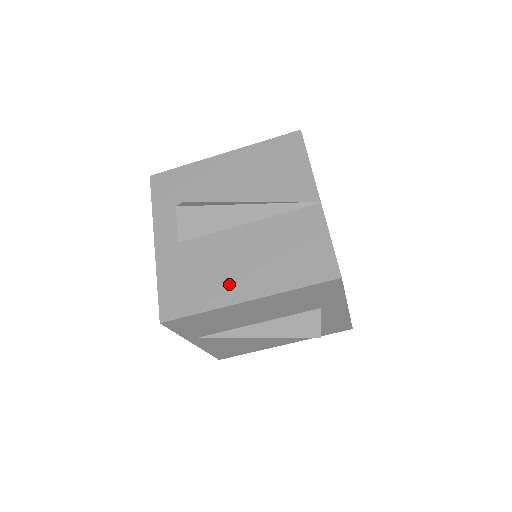
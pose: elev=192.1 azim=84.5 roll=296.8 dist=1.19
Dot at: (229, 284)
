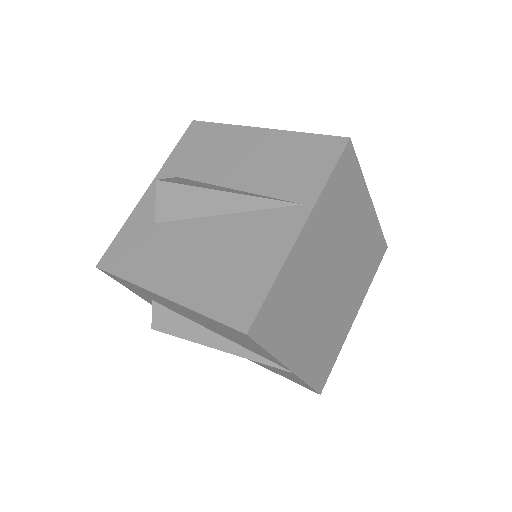
Dot at: occluded
